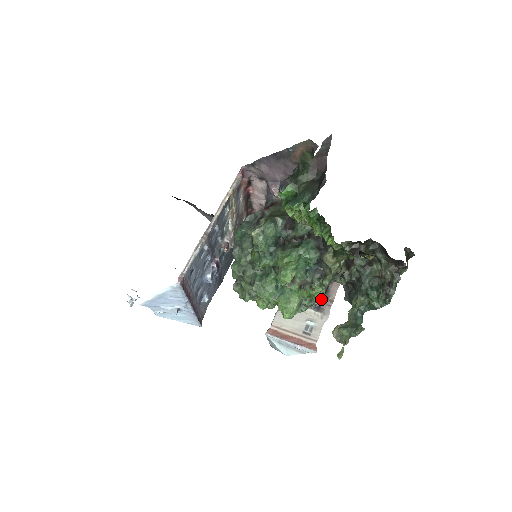
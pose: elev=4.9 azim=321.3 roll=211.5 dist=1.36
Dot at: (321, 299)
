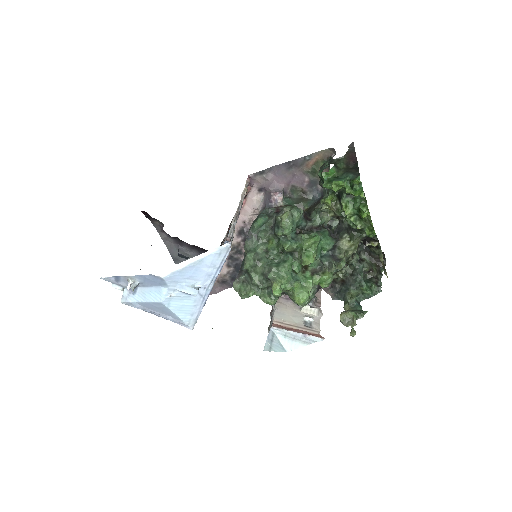
Dot at: (310, 301)
